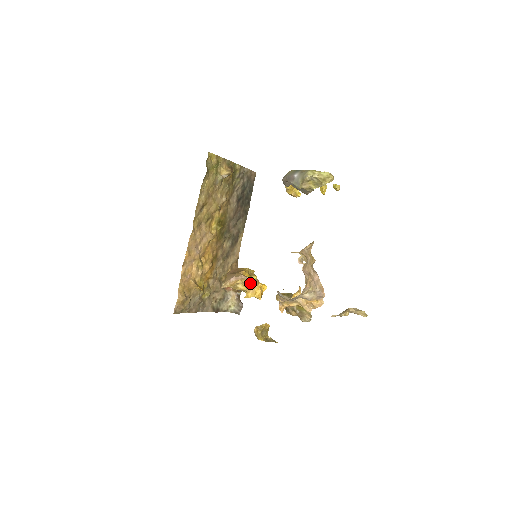
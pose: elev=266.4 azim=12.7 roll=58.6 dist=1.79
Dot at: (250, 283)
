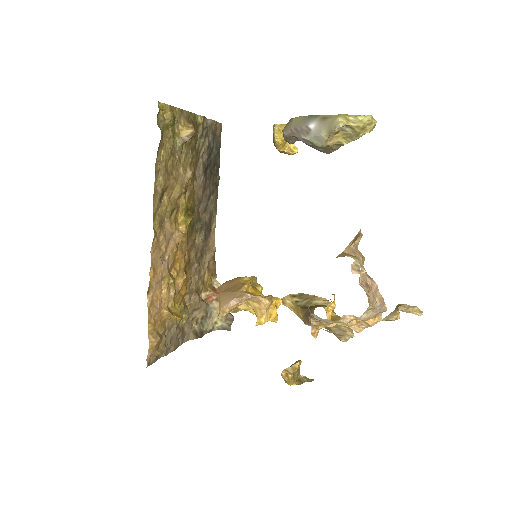
Dot at: (262, 304)
